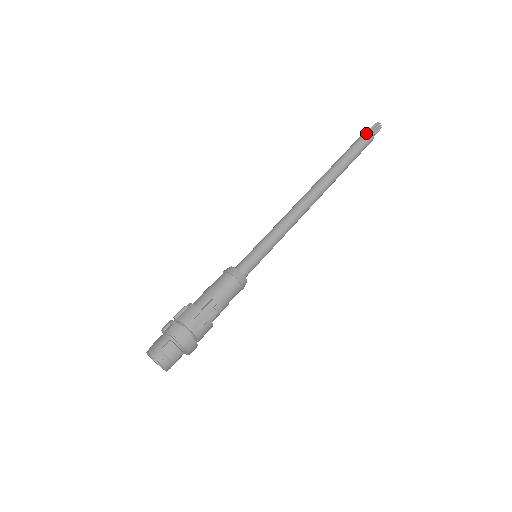
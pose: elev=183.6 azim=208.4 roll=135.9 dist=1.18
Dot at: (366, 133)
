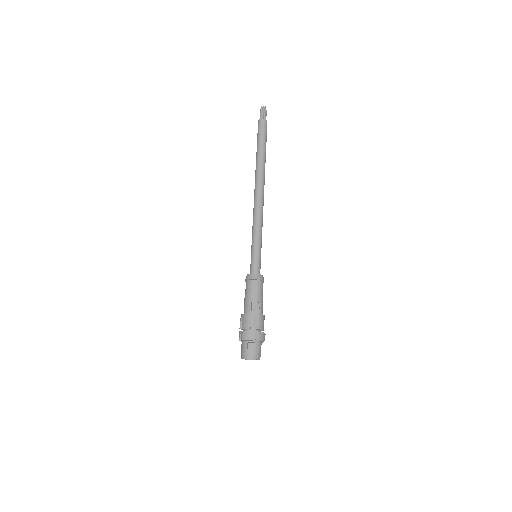
Dot at: (260, 121)
